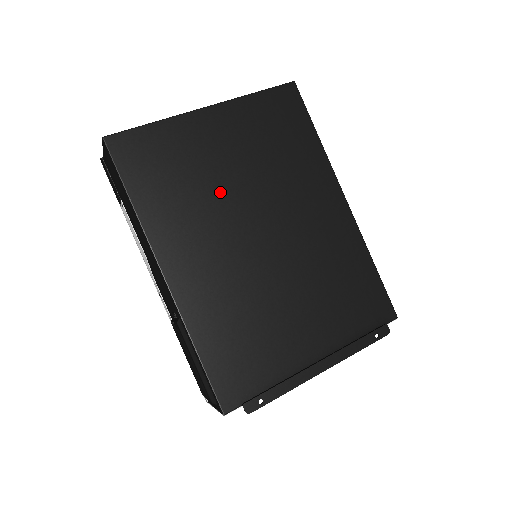
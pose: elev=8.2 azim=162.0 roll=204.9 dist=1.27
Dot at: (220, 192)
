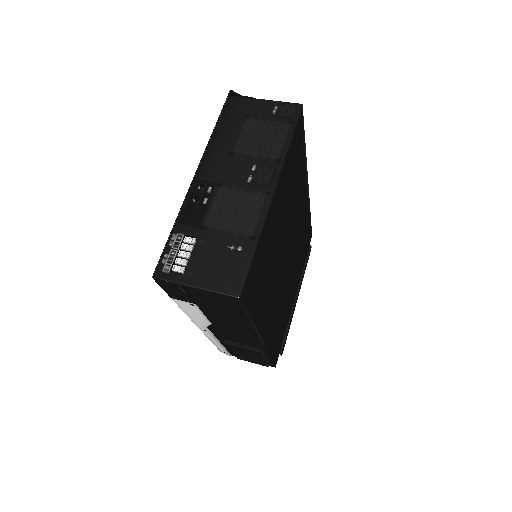
Dot at: (277, 254)
